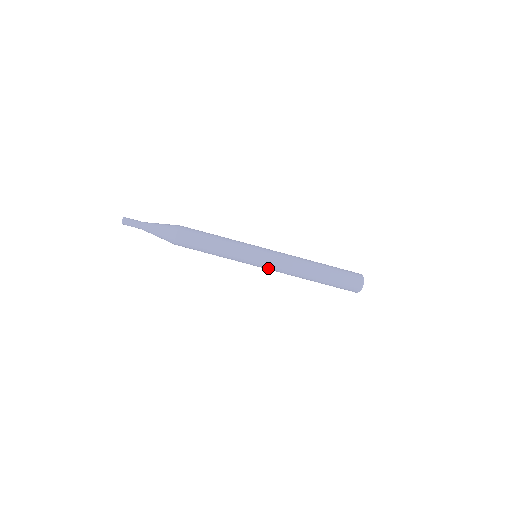
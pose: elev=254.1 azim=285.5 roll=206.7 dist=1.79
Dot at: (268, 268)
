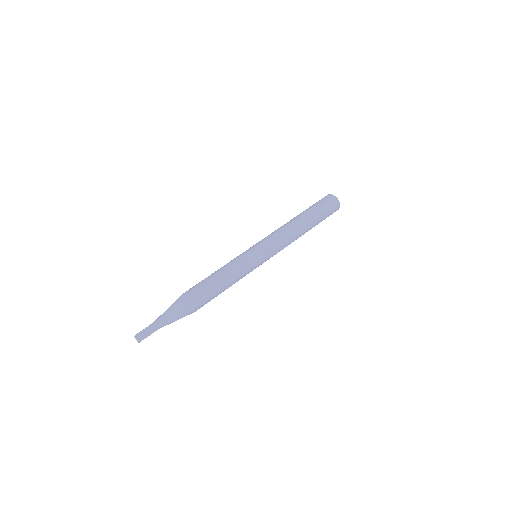
Dot at: (271, 247)
